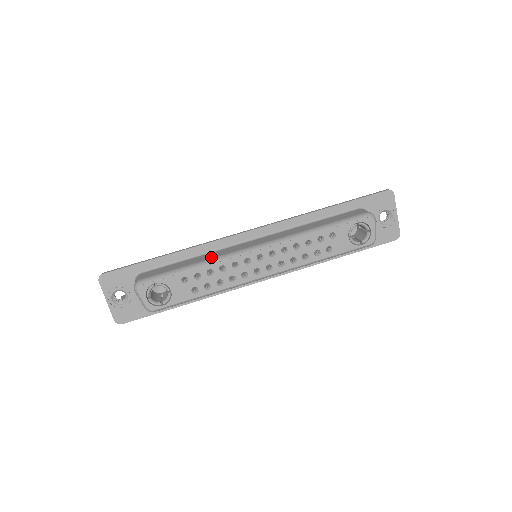
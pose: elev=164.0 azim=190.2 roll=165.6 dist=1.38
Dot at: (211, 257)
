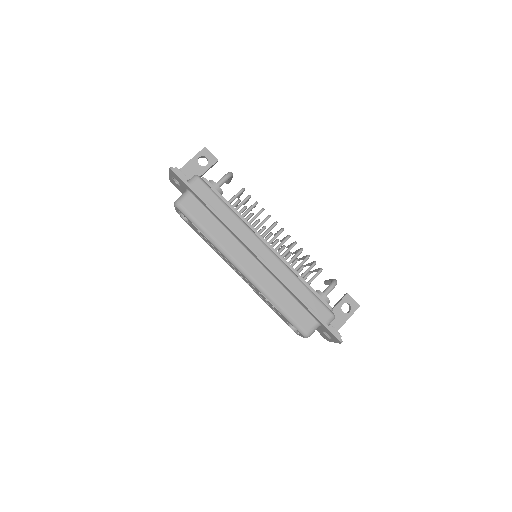
Dot at: (221, 242)
